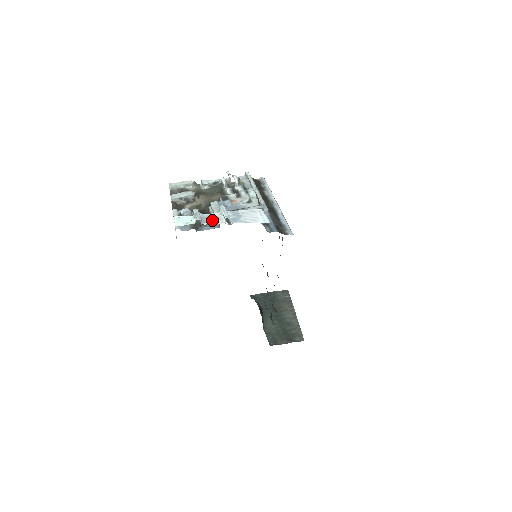
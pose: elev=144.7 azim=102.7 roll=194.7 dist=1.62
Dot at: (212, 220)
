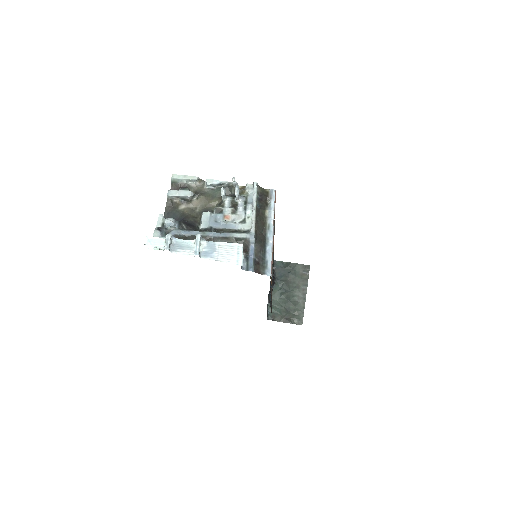
Dot at: (183, 249)
